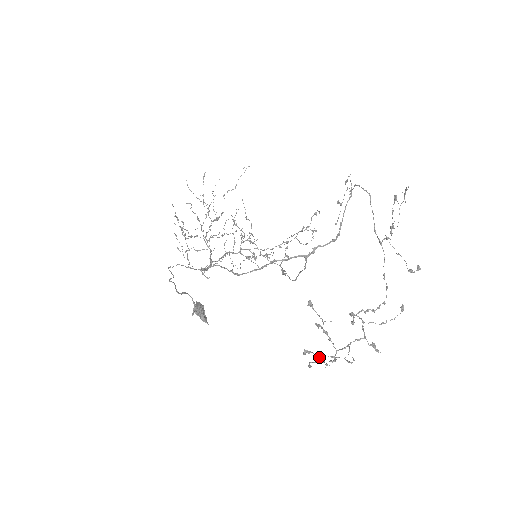
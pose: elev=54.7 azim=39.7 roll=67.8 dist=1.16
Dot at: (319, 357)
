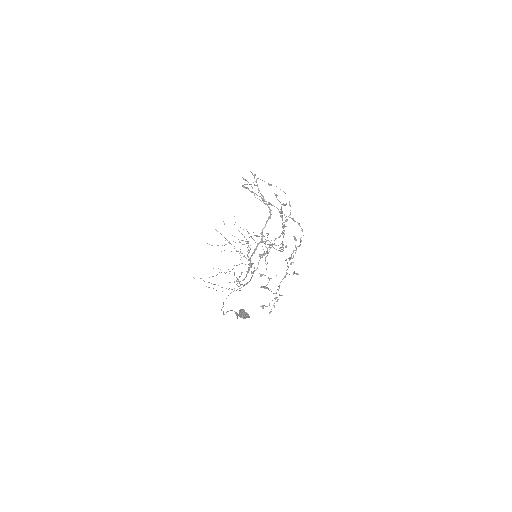
Dot at: (265, 306)
